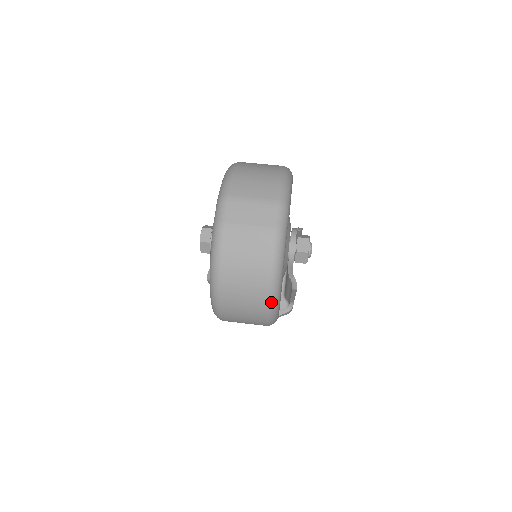
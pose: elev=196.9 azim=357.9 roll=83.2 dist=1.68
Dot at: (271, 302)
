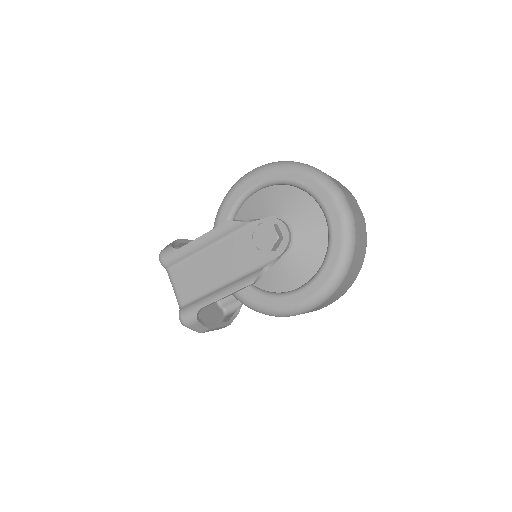
Dot at: occluded
